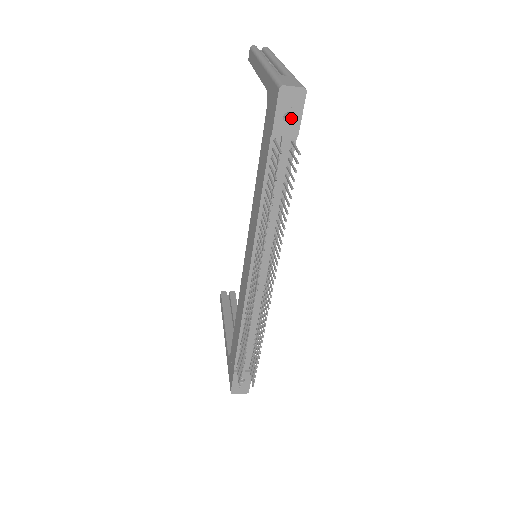
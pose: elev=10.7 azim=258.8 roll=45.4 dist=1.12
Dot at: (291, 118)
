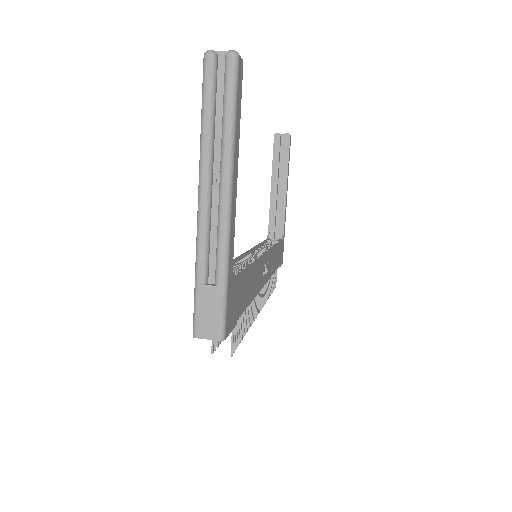
Dot at: occluded
